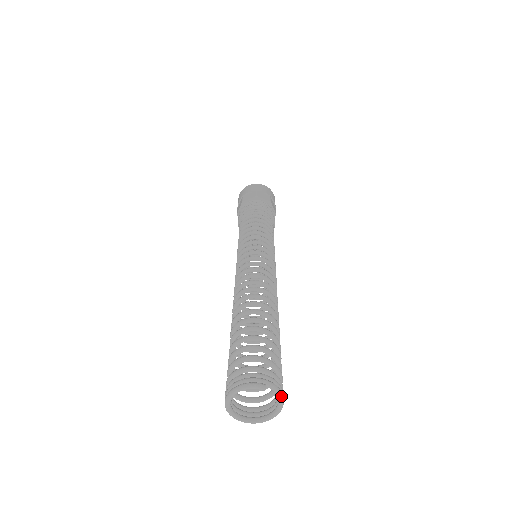
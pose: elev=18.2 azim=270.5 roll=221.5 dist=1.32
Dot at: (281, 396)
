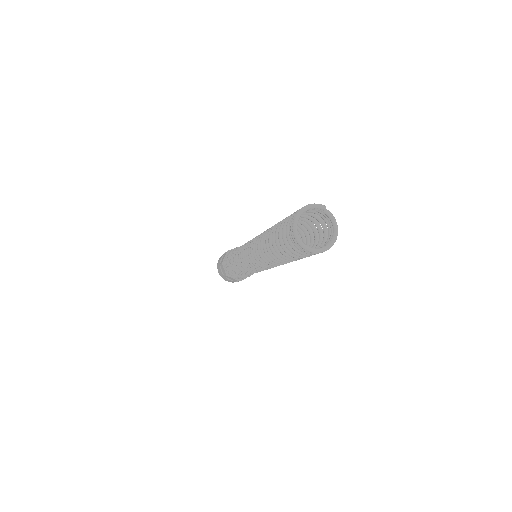
Dot at: (336, 222)
